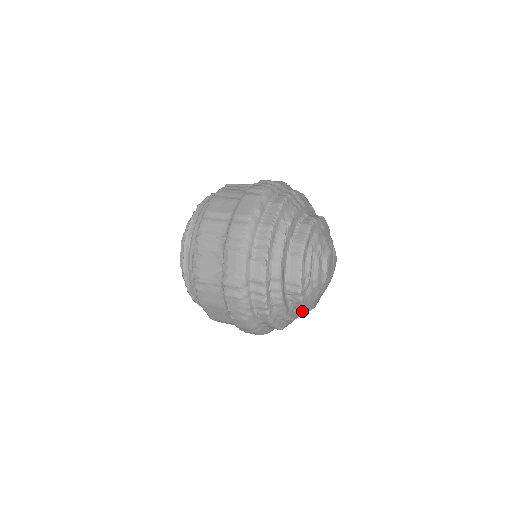
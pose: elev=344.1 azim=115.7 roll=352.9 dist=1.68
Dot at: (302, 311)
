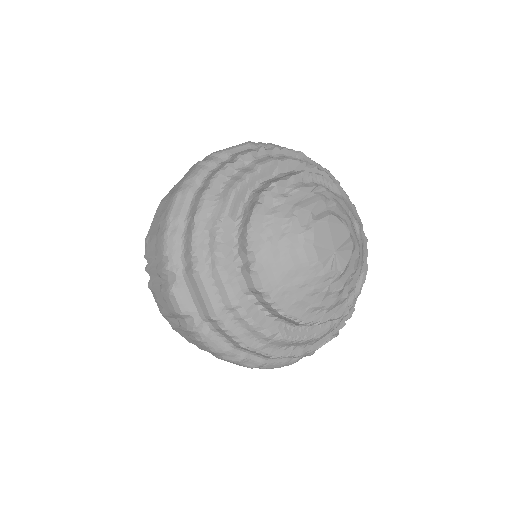
Dot at: (240, 300)
